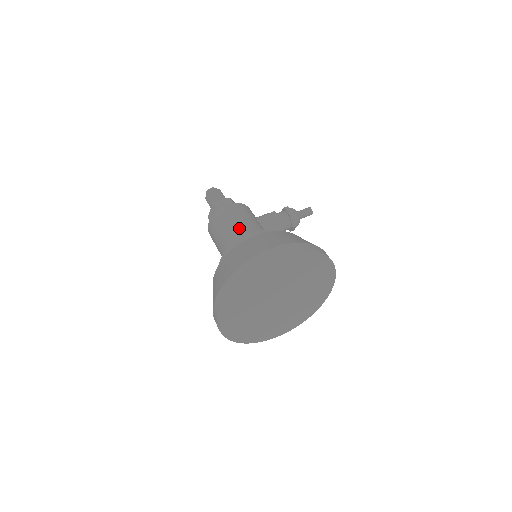
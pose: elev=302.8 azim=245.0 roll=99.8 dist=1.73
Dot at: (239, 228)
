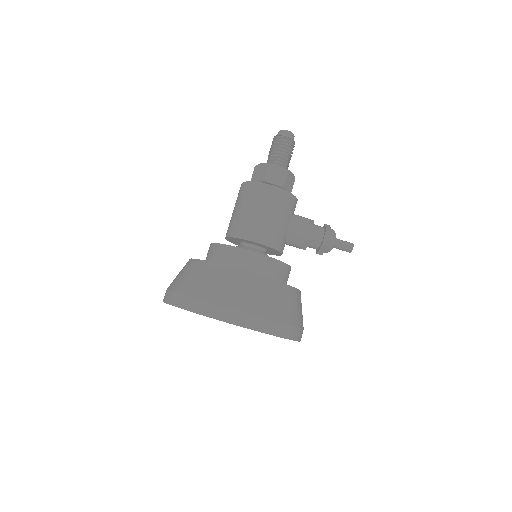
Dot at: (257, 228)
